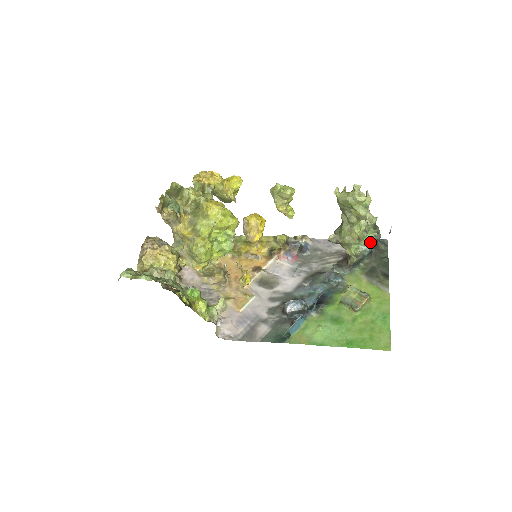
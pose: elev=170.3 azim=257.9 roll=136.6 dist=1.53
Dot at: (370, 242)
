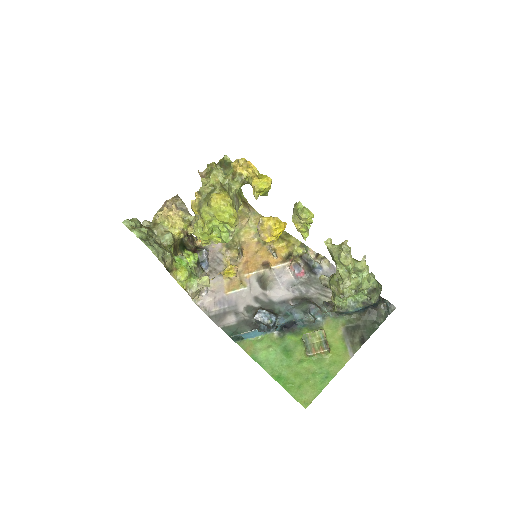
Dot at: (360, 302)
